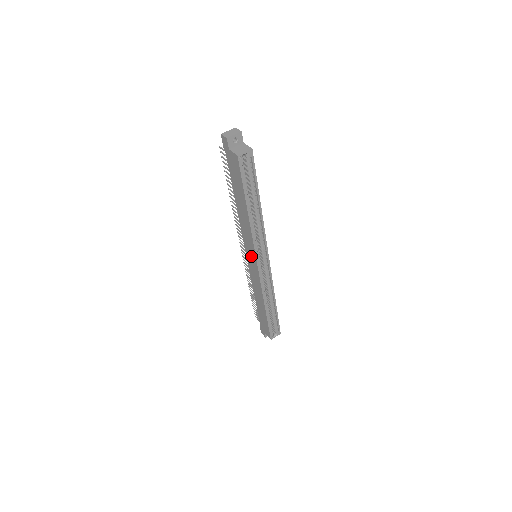
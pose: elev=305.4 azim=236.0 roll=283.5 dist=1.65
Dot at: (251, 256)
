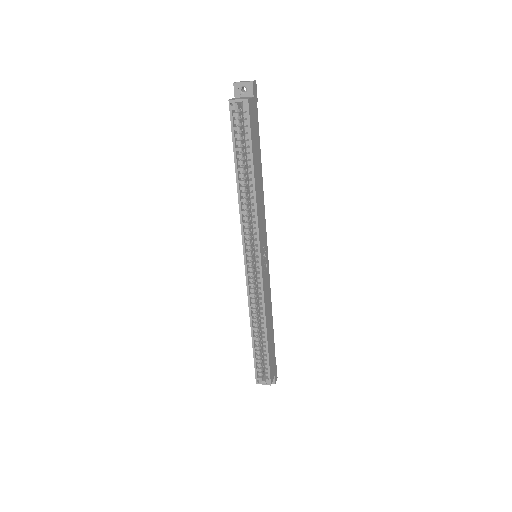
Dot at: occluded
